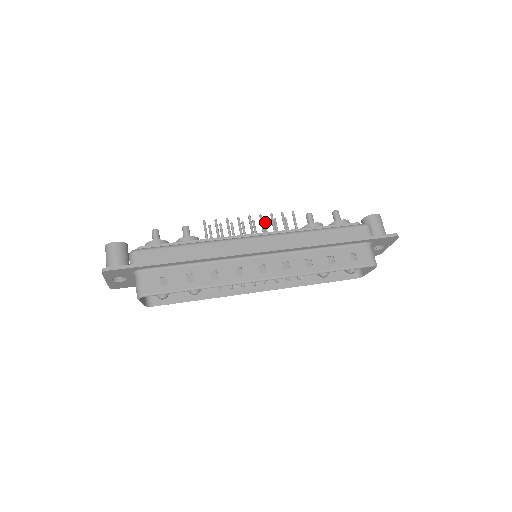
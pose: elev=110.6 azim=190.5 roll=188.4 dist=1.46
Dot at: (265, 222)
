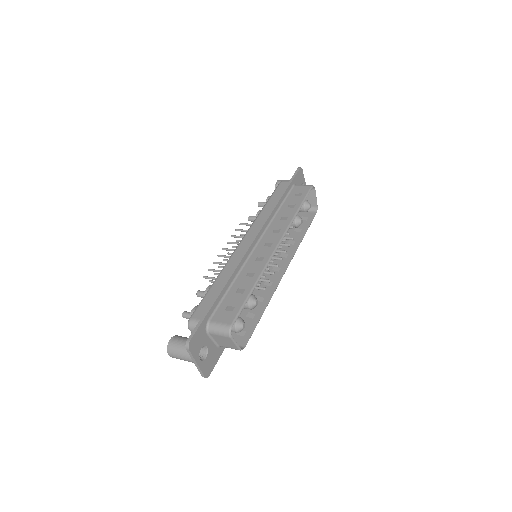
Dot at: (235, 246)
